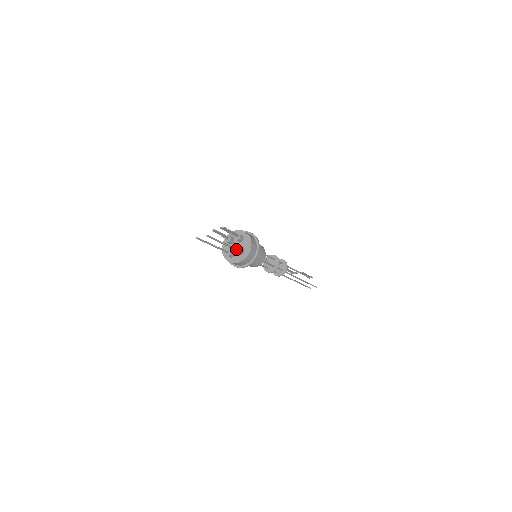
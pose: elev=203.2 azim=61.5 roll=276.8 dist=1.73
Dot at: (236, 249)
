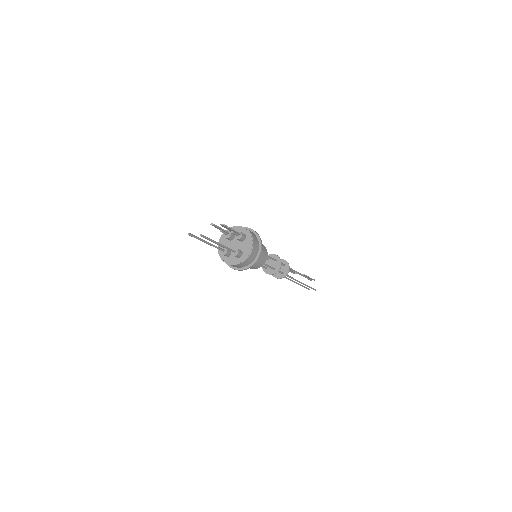
Dot at: (233, 251)
